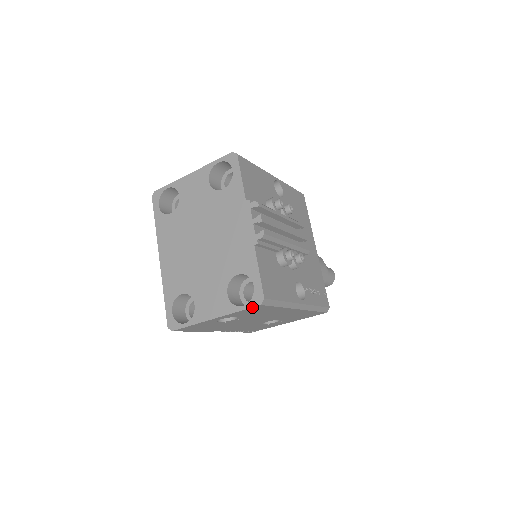
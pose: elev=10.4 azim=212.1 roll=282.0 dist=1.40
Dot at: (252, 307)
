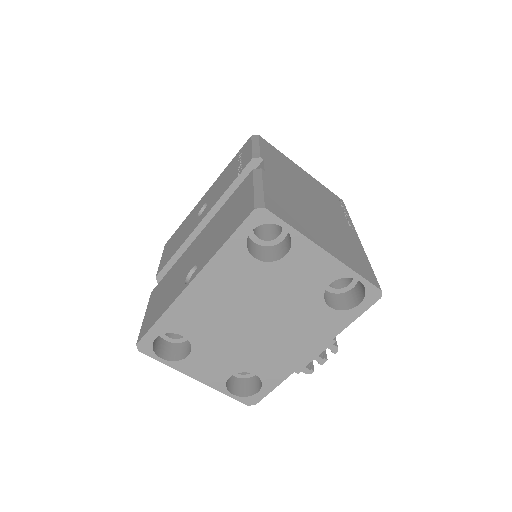
Dot at: (240, 401)
